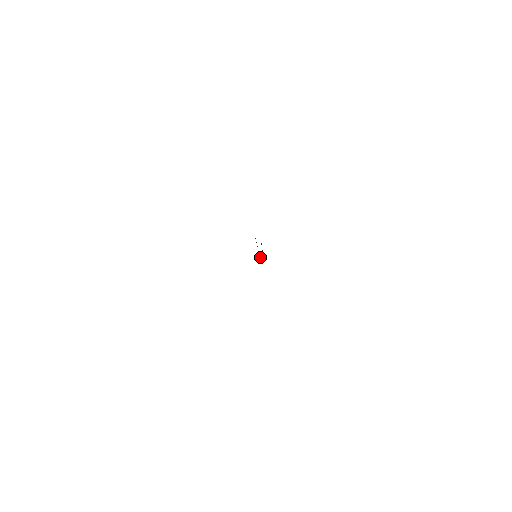
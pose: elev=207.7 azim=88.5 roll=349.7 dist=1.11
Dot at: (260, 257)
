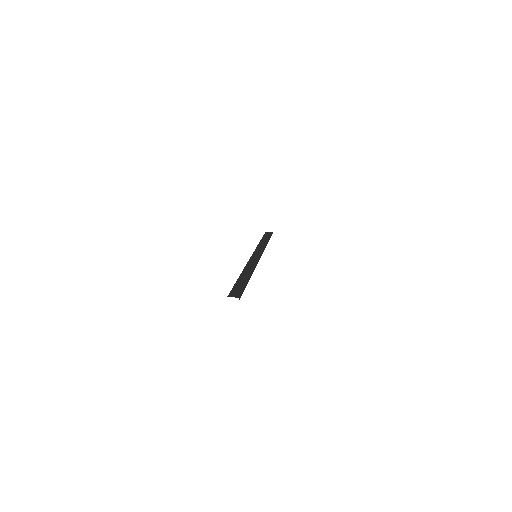
Dot at: (261, 250)
